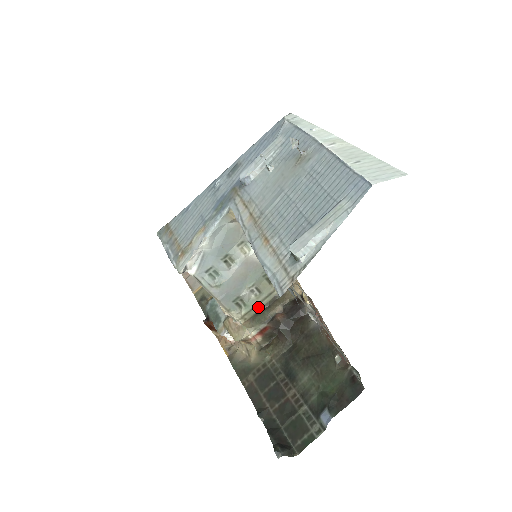
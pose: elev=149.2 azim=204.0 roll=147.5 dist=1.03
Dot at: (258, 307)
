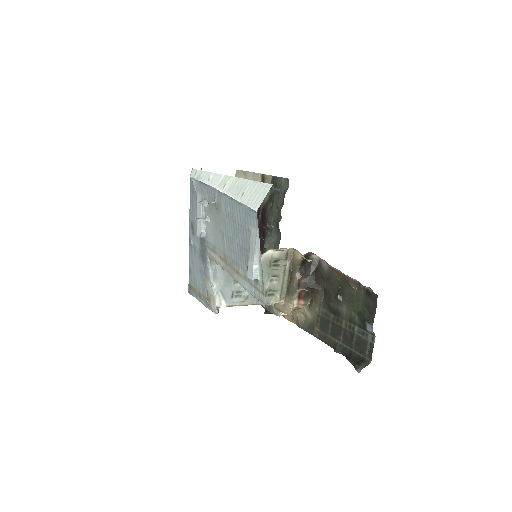
Dot at: (284, 285)
